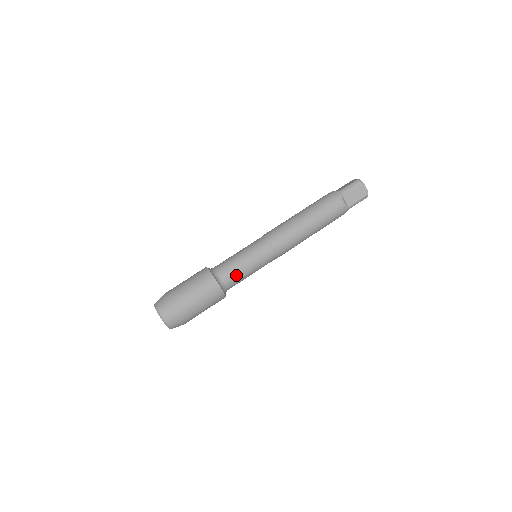
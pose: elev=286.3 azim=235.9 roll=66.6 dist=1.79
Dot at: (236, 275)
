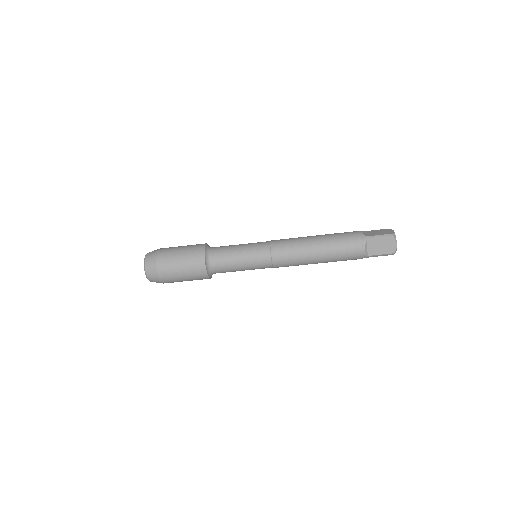
Dot at: occluded
